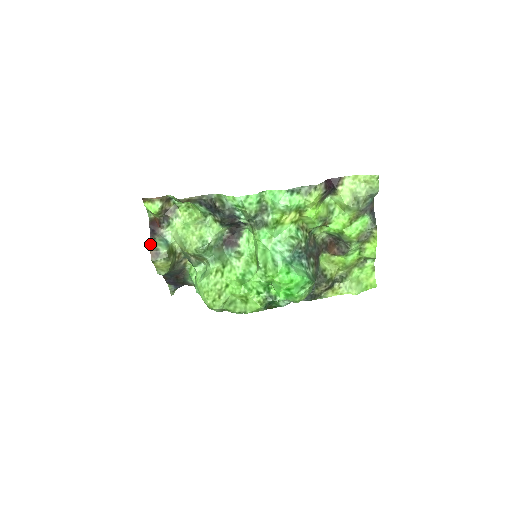
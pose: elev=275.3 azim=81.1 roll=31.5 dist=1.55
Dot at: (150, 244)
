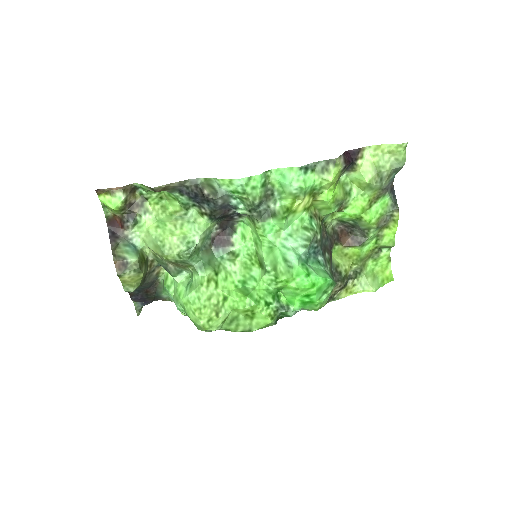
Dot at: (112, 252)
